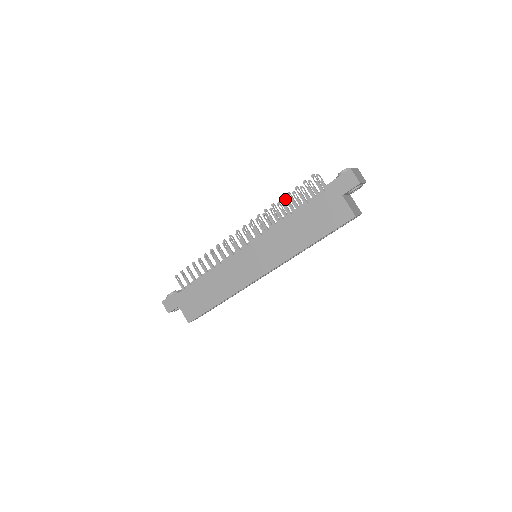
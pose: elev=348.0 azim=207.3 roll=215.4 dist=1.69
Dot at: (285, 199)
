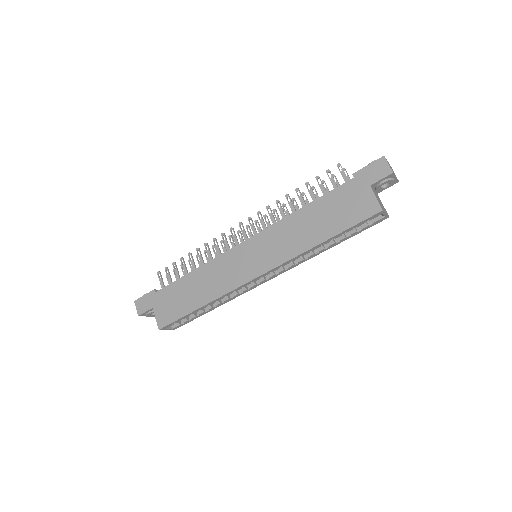
Dot at: (302, 194)
